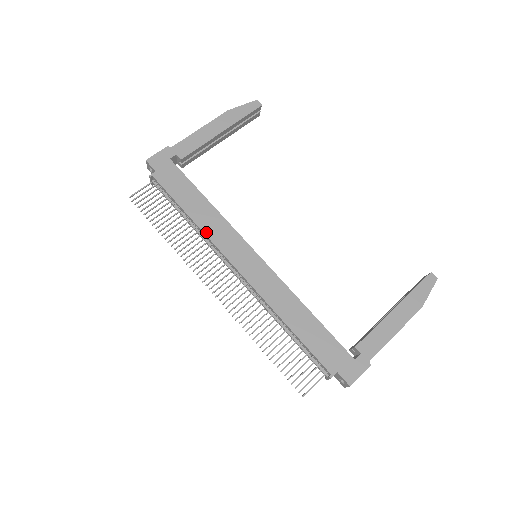
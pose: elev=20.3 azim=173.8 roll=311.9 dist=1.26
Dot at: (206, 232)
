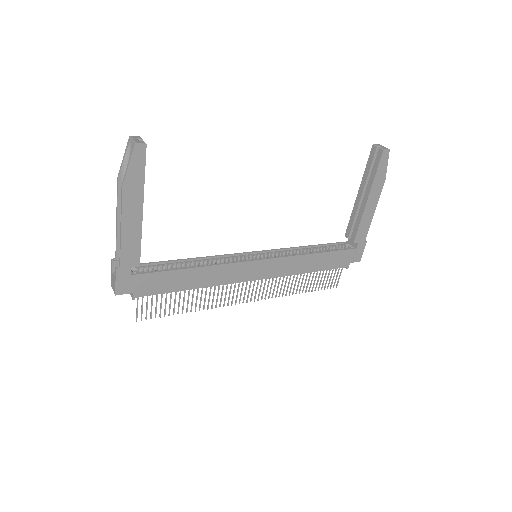
Dot at: (215, 285)
